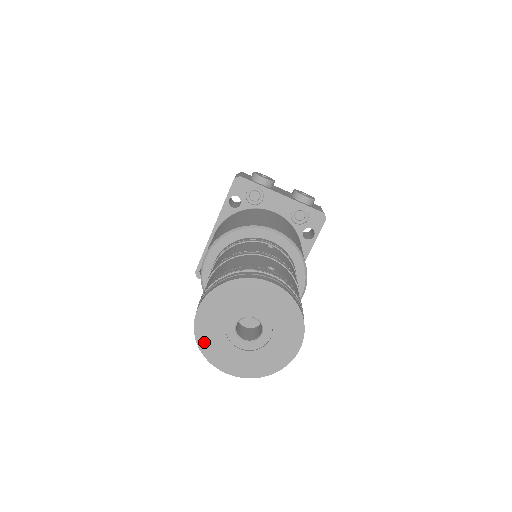
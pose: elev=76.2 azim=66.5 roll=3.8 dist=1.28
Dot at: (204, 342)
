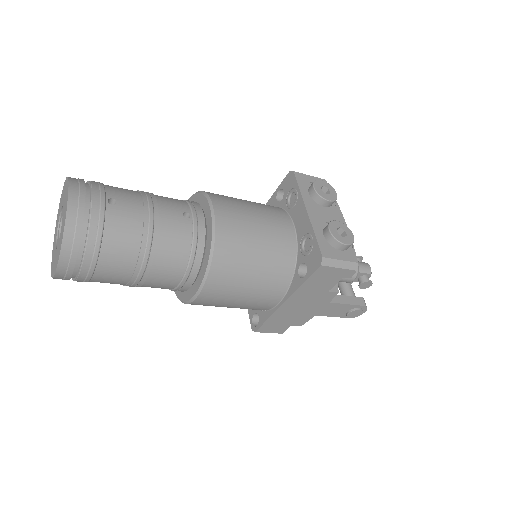
Dot at: (57, 220)
